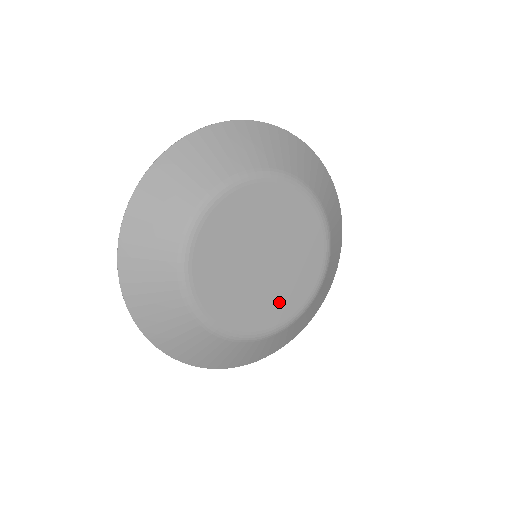
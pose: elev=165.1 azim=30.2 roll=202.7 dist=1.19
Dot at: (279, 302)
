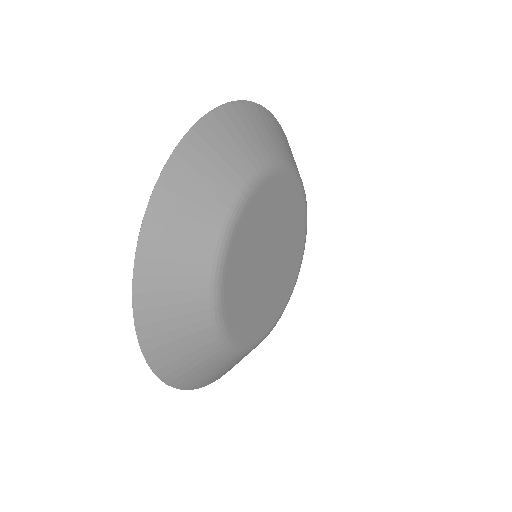
Dot at: (277, 299)
